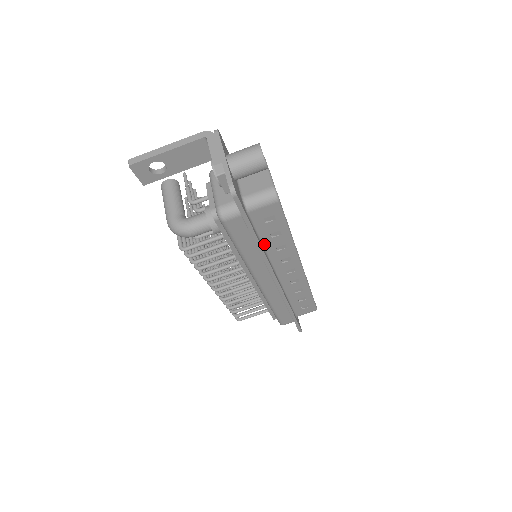
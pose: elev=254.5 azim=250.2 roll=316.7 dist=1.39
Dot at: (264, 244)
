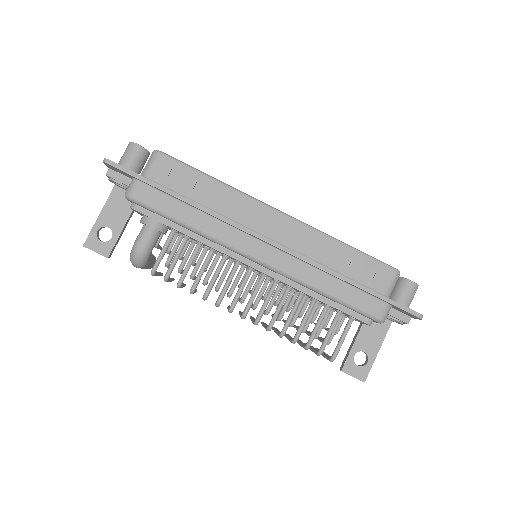
Dot at: (202, 205)
